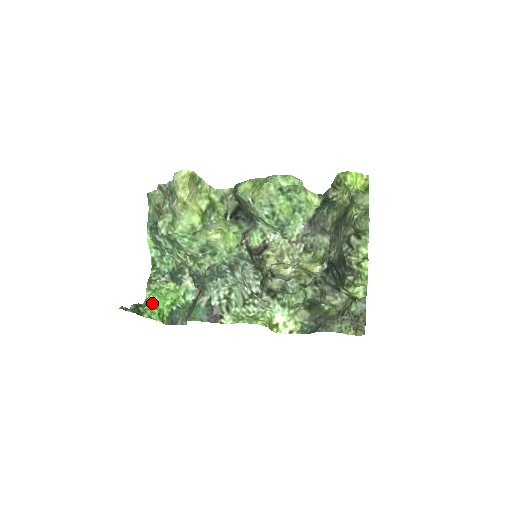
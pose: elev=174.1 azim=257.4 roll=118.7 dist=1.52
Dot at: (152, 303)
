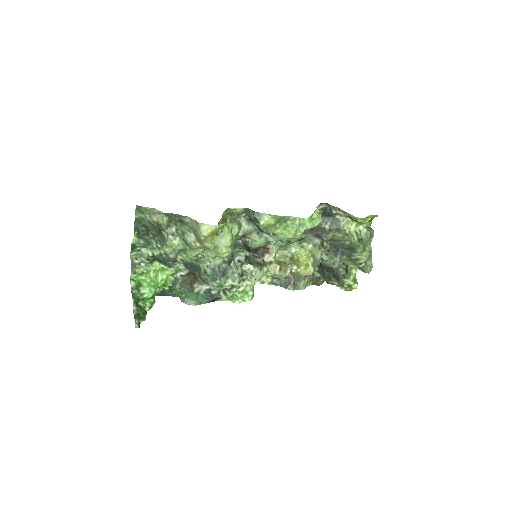
Dot at: (150, 296)
